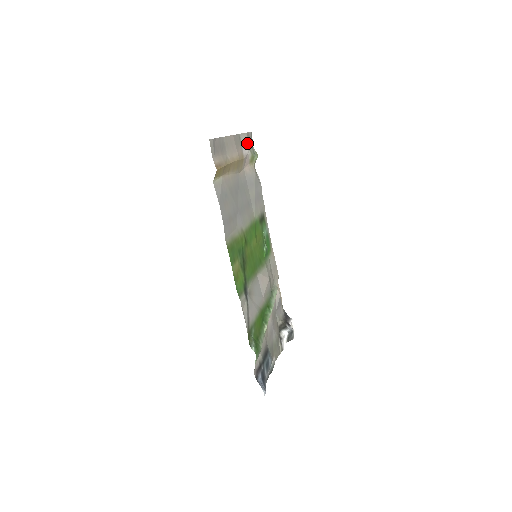
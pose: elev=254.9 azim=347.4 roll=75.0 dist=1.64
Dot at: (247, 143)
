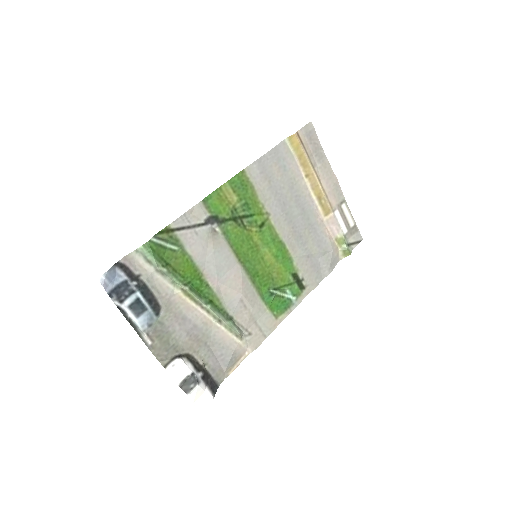
Dot at: (348, 225)
